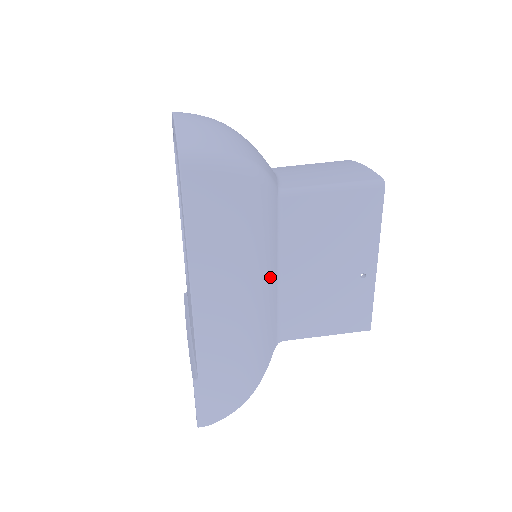
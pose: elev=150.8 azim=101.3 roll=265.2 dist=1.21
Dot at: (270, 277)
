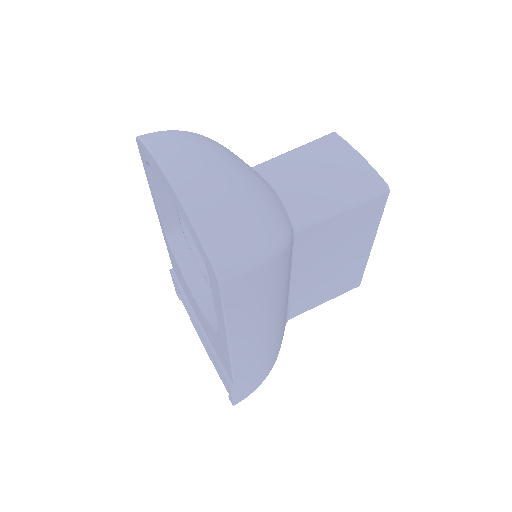
Dot at: (286, 296)
